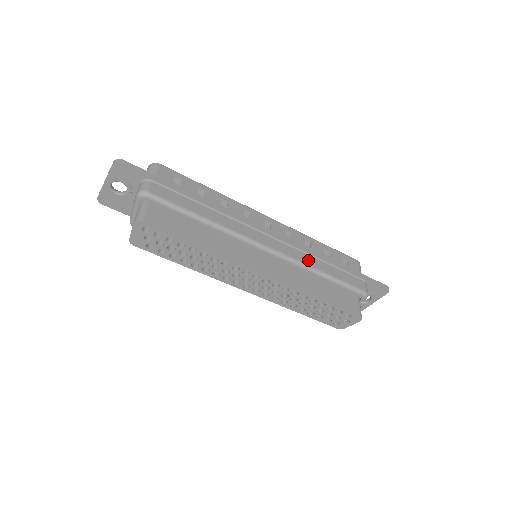
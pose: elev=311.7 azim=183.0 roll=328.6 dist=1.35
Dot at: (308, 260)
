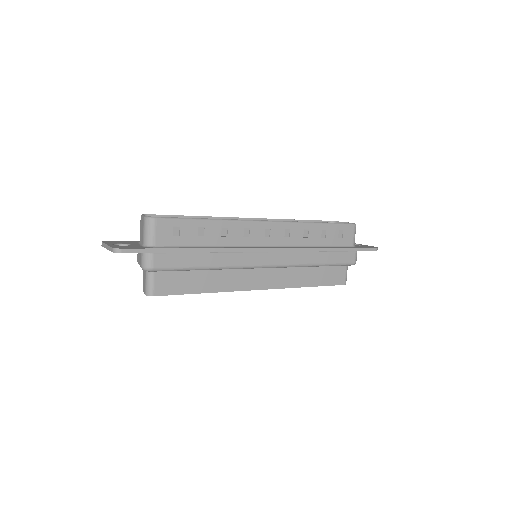
Dot at: (304, 258)
